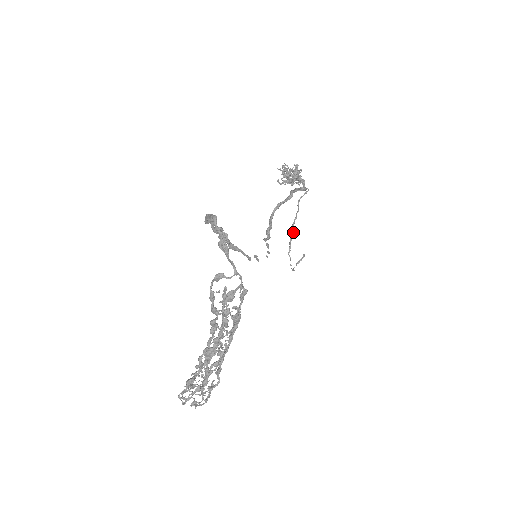
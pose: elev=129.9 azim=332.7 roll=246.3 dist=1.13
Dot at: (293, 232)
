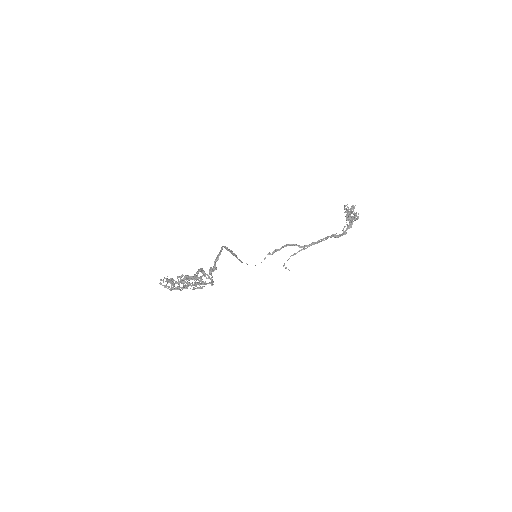
Dot at: occluded
